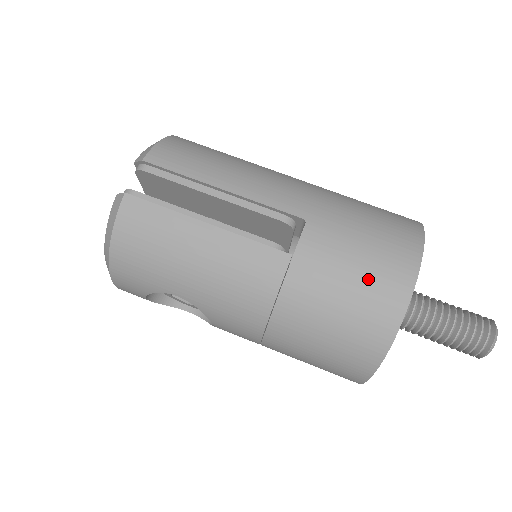
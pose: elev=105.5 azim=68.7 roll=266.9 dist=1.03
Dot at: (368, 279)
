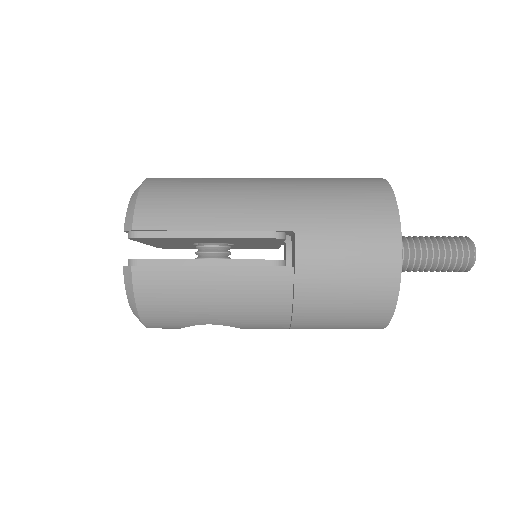
Dot at: (362, 264)
